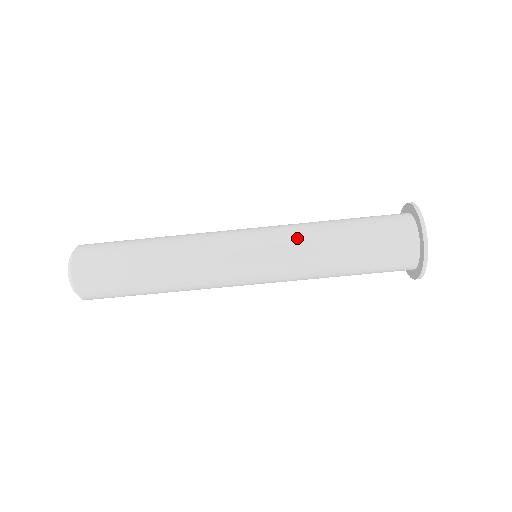
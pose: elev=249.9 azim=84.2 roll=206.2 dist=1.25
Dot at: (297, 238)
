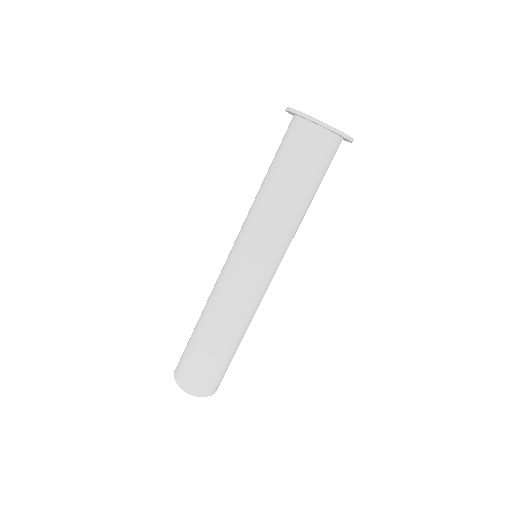
Dot at: (270, 228)
